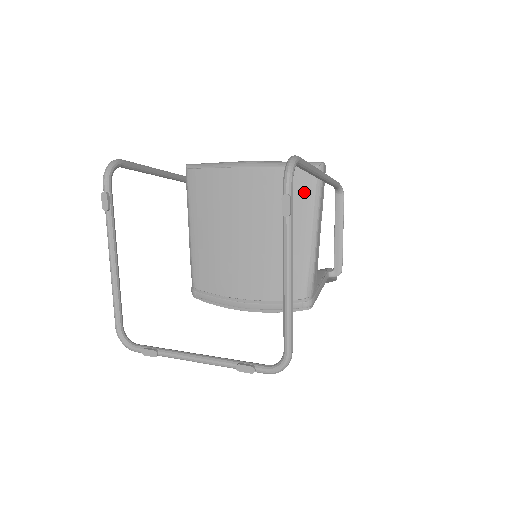
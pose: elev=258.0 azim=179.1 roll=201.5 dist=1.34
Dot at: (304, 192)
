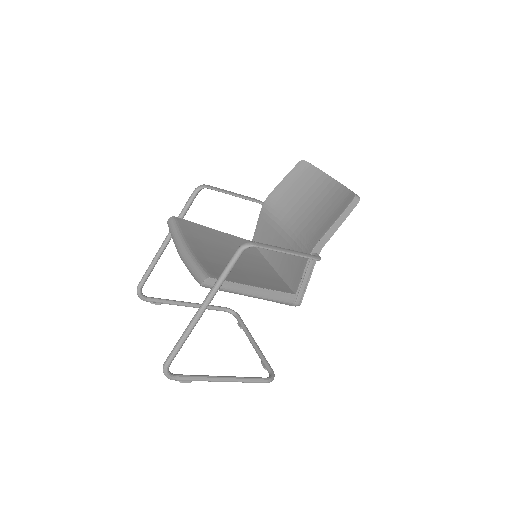
Dot at: occluded
